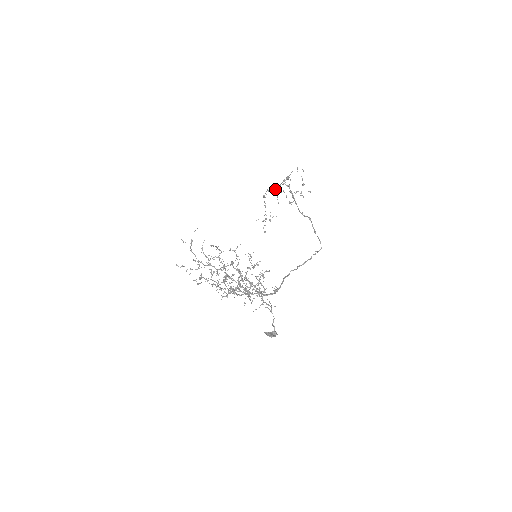
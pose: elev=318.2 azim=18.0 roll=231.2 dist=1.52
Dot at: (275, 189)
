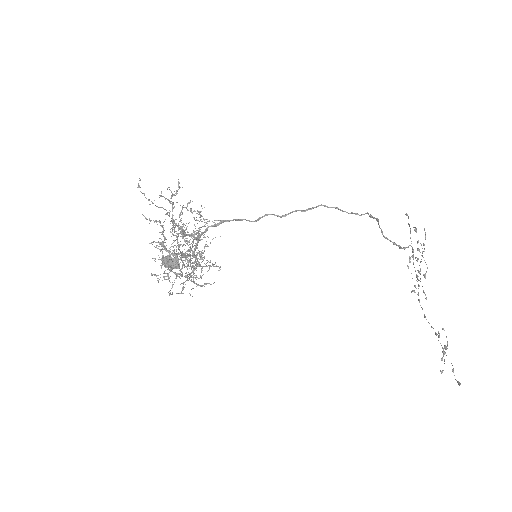
Dot at: occluded
